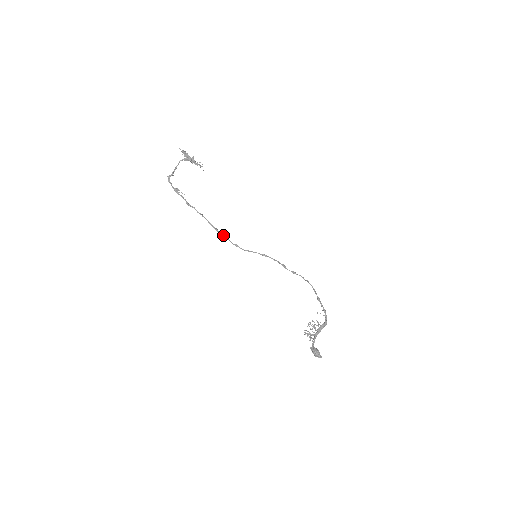
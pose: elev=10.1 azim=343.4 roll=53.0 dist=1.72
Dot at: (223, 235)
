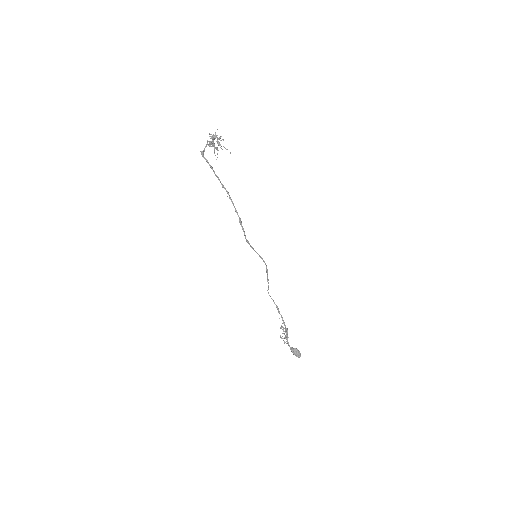
Dot at: occluded
